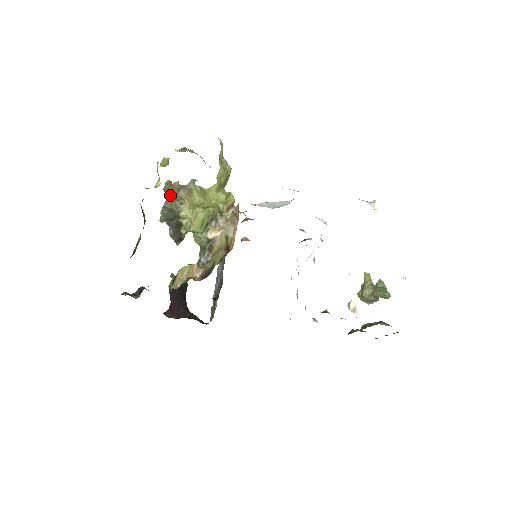
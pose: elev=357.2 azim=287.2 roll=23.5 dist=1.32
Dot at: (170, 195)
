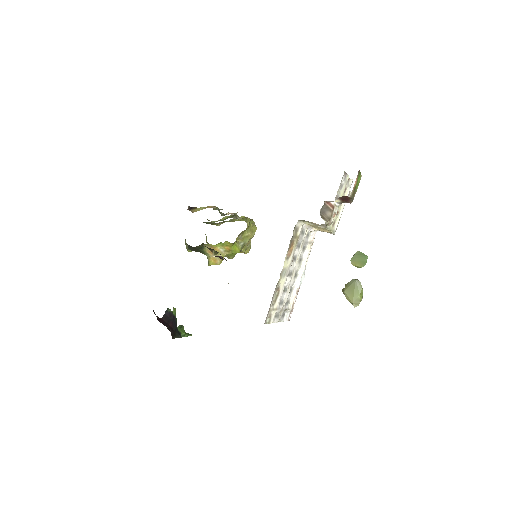
Dot at: occluded
